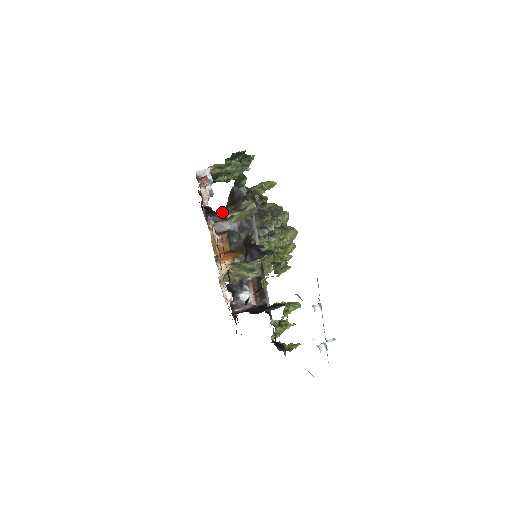
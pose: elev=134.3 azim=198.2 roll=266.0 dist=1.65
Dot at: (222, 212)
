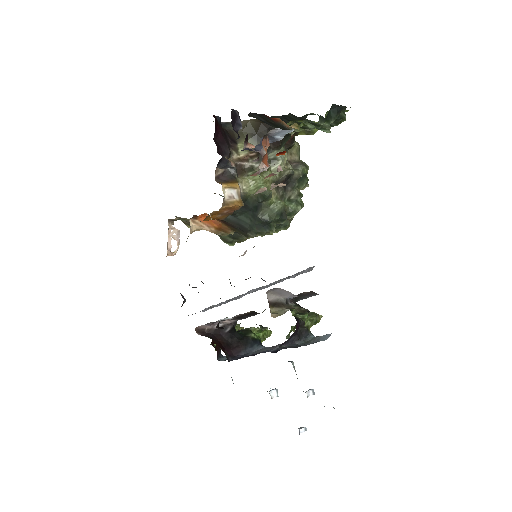
Dot at: (236, 142)
